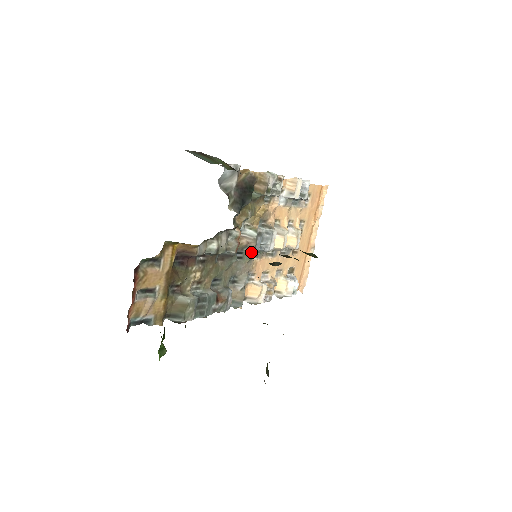
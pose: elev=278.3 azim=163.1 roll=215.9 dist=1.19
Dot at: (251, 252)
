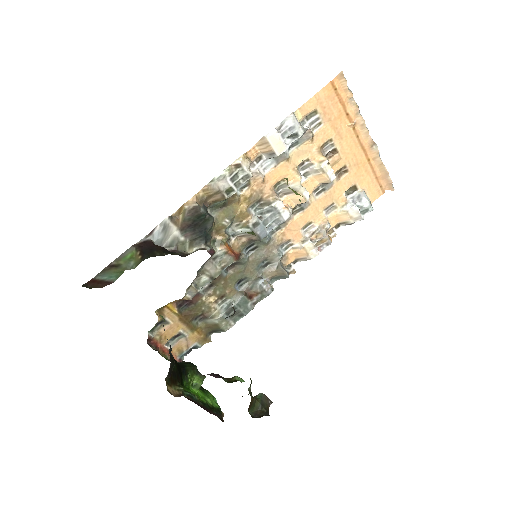
Dot at: (262, 238)
